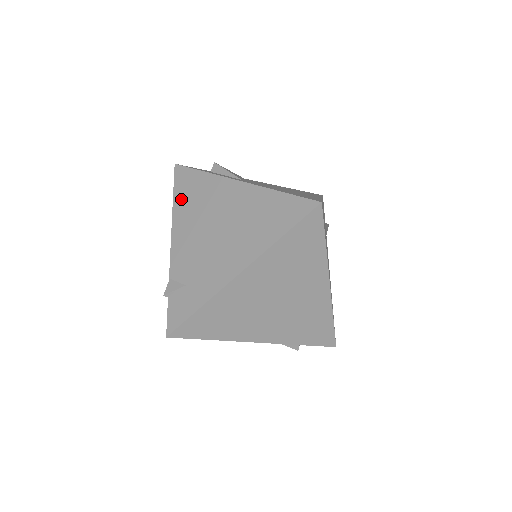
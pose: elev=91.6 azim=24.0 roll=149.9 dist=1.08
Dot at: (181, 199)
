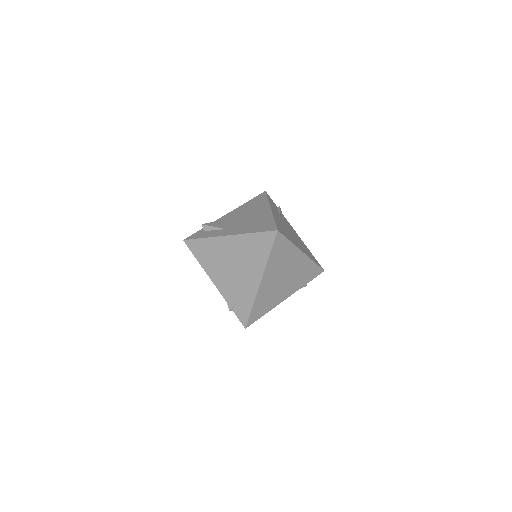
Dot at: (202, 258)
